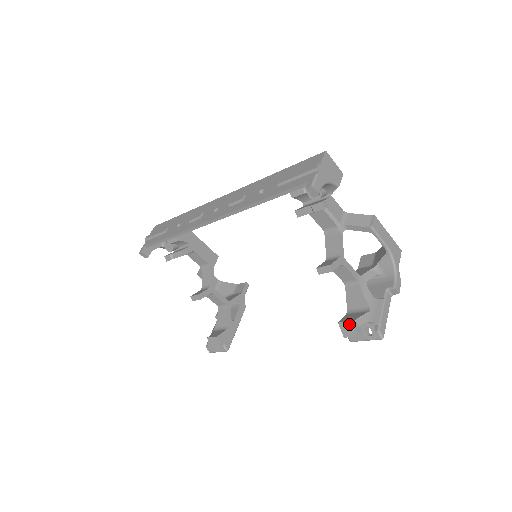
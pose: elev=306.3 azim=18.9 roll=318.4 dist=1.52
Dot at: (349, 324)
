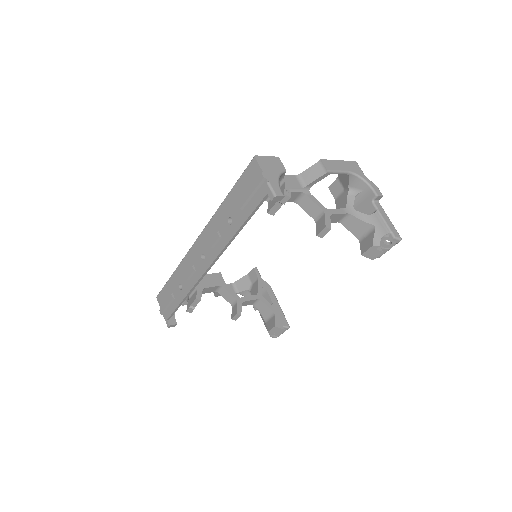
Dot at: (370, 250)
